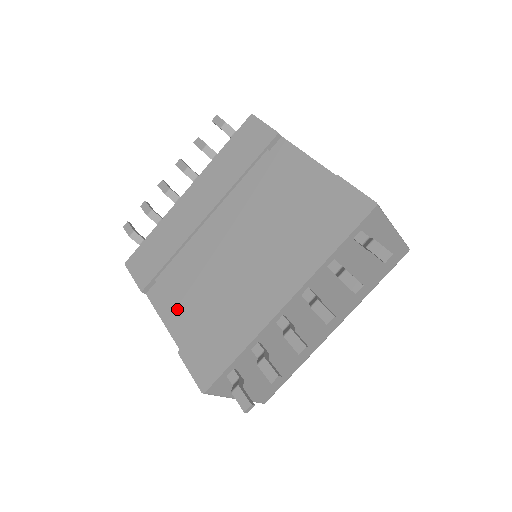
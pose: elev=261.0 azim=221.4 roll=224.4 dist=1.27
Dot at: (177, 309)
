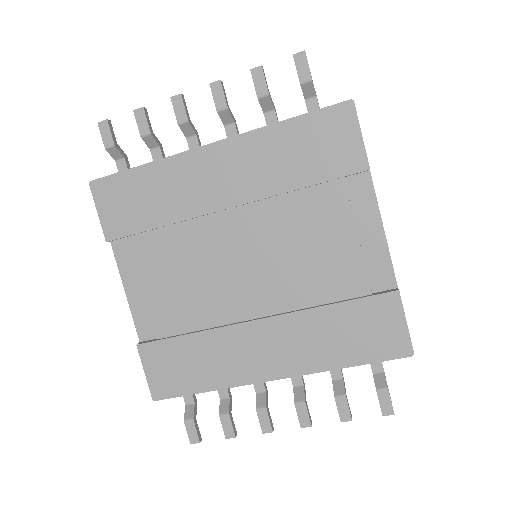
Dot at: (148, 295)
